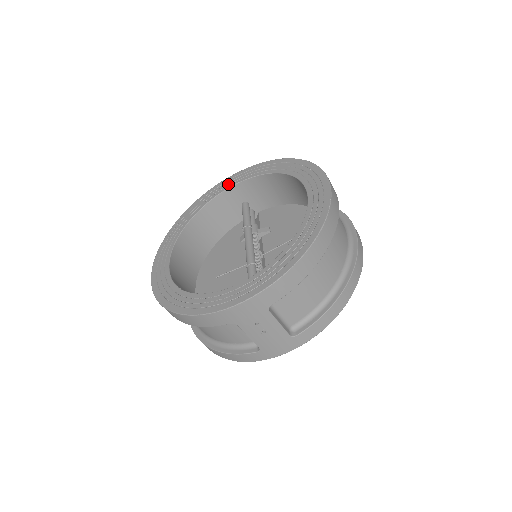
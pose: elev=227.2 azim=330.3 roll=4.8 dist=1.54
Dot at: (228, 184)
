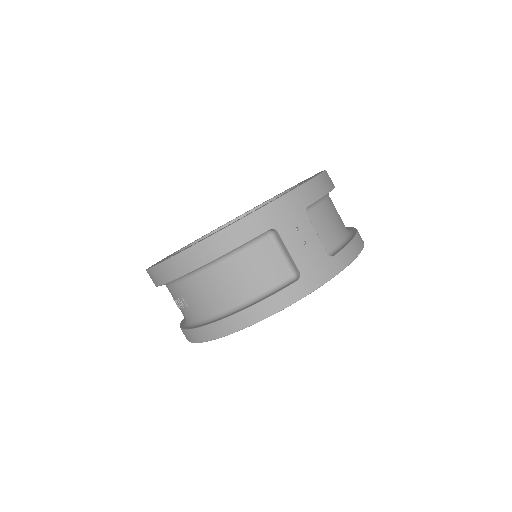
Dot at: occluded
